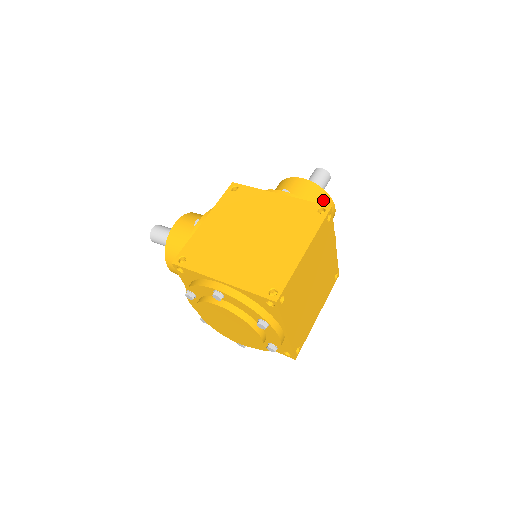
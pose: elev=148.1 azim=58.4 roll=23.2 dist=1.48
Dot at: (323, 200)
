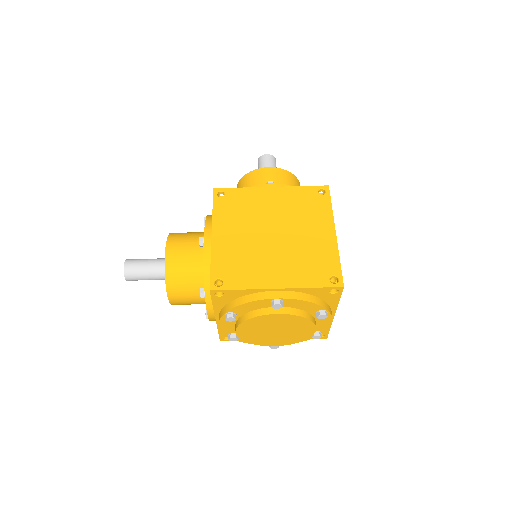
Dot at: (295, 183)
